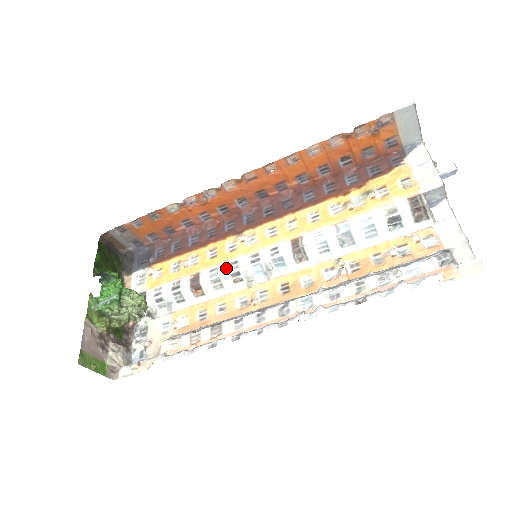
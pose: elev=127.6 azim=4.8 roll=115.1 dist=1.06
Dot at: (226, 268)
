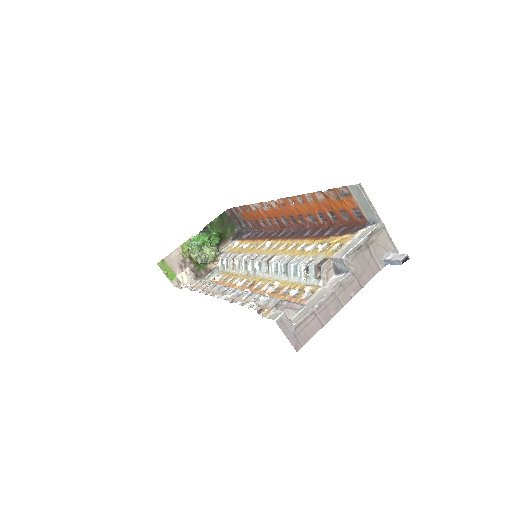
Dot at: (245, 256)
